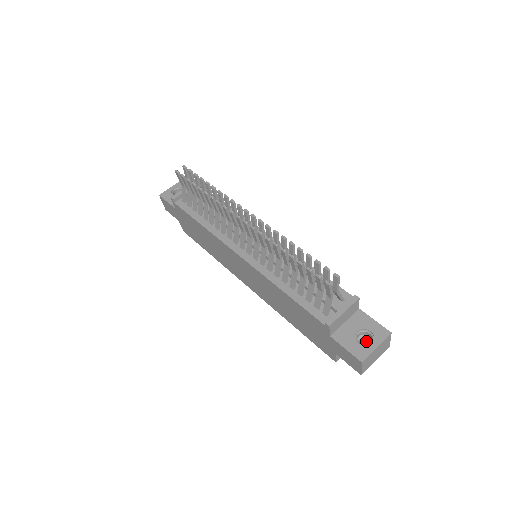
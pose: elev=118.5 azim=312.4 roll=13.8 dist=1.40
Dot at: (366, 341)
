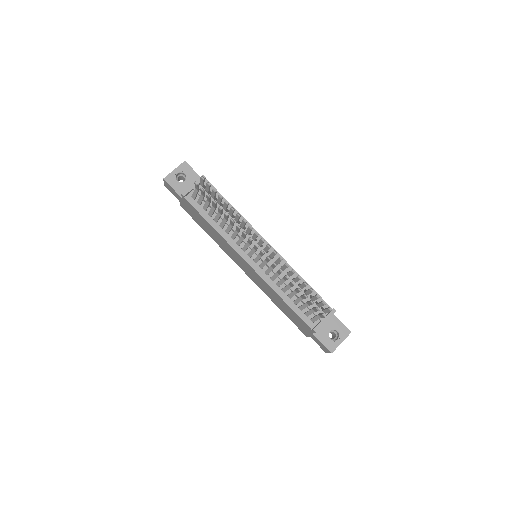
Dot at: (332, 332)
